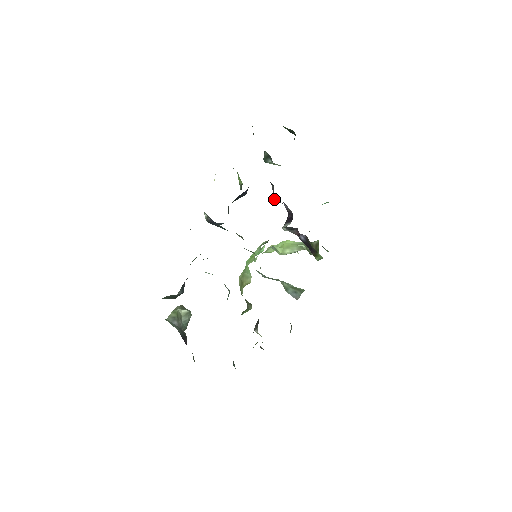
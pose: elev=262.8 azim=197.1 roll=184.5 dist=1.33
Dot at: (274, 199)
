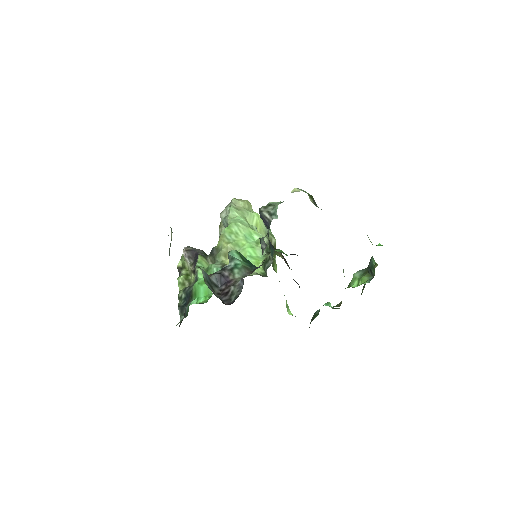
Dot at: occluded
